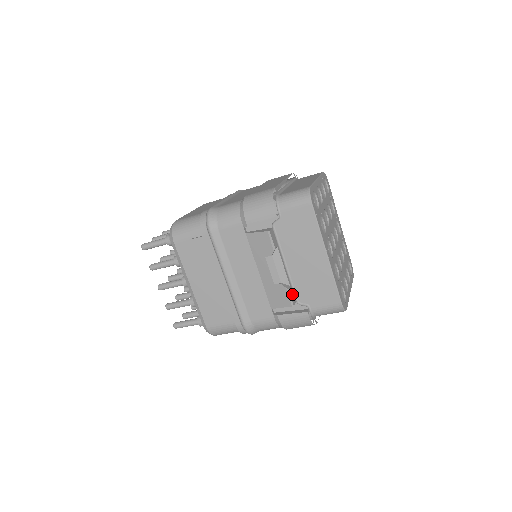
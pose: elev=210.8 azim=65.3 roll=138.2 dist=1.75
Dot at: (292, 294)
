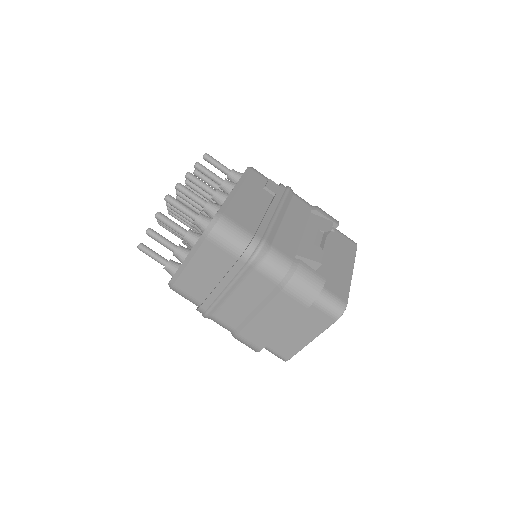
Dot at: occluded
